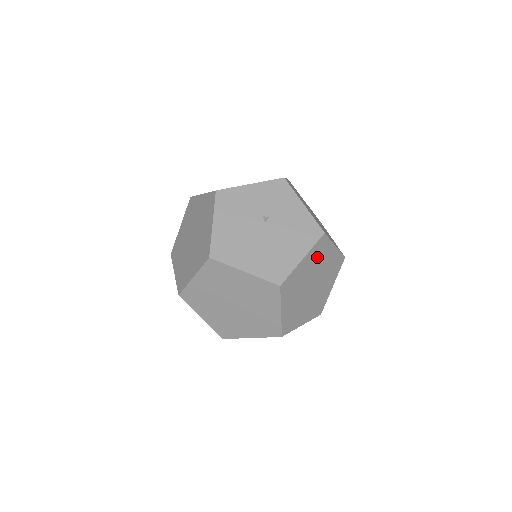
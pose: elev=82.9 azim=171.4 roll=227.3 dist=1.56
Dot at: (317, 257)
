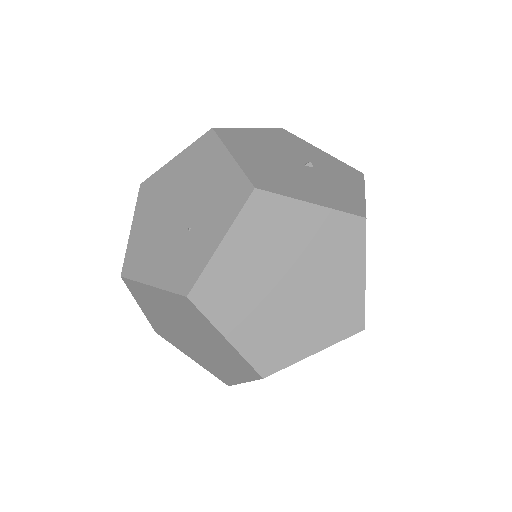
Dot at: (331, 242)
